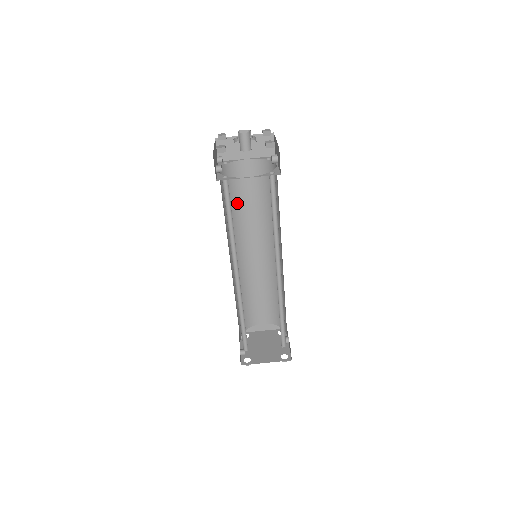
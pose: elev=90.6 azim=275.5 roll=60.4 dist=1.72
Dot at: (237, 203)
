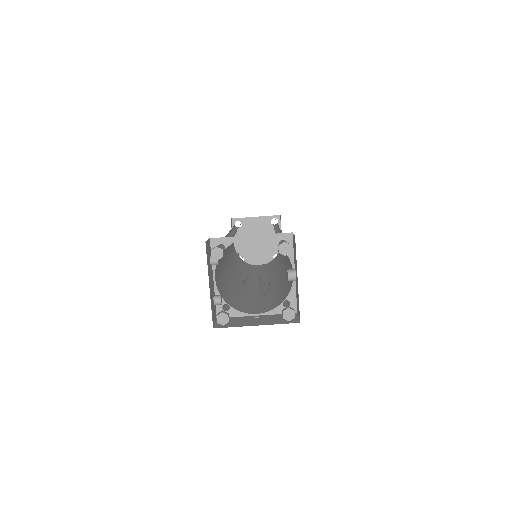
Dot at: occluded
